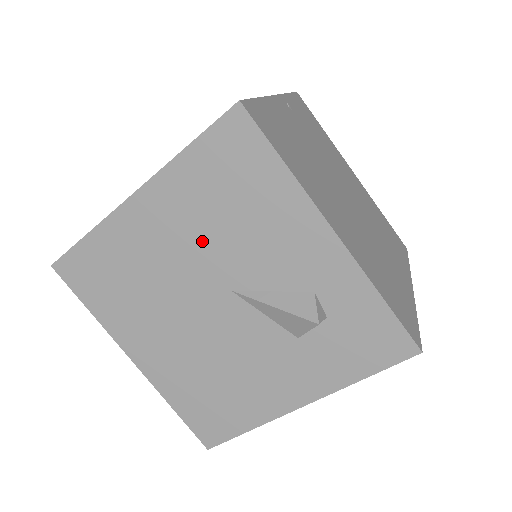
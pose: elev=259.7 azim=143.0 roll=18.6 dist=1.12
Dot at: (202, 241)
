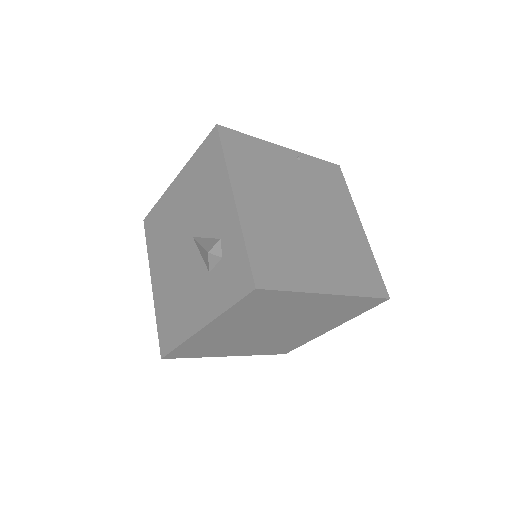
Dot at: (190, 205)
